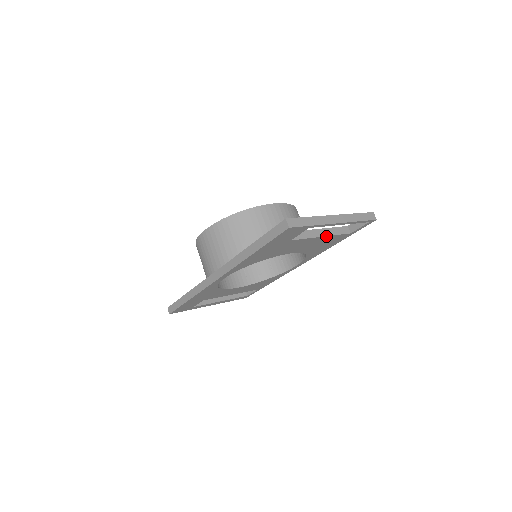
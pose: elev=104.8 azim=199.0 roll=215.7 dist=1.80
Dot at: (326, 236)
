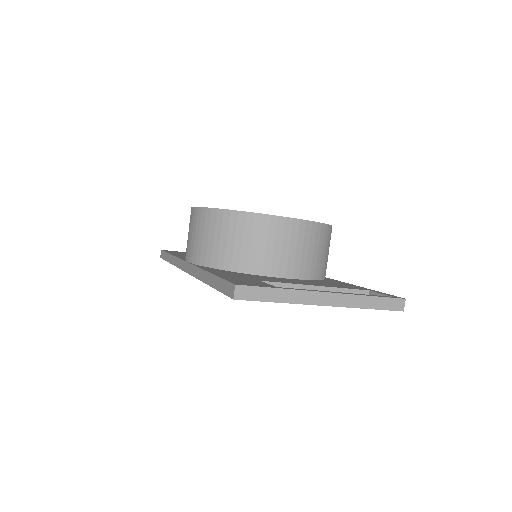
Dot at: occluded
